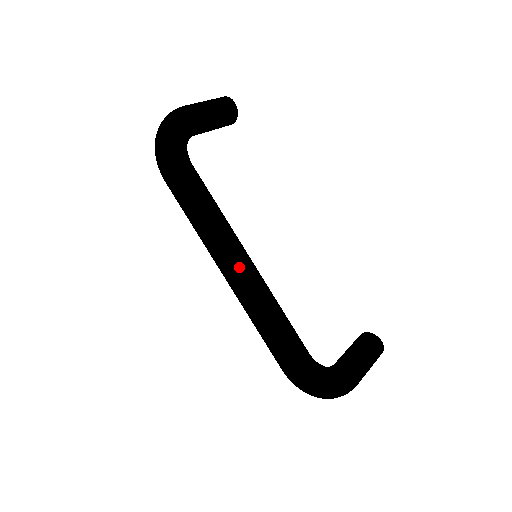
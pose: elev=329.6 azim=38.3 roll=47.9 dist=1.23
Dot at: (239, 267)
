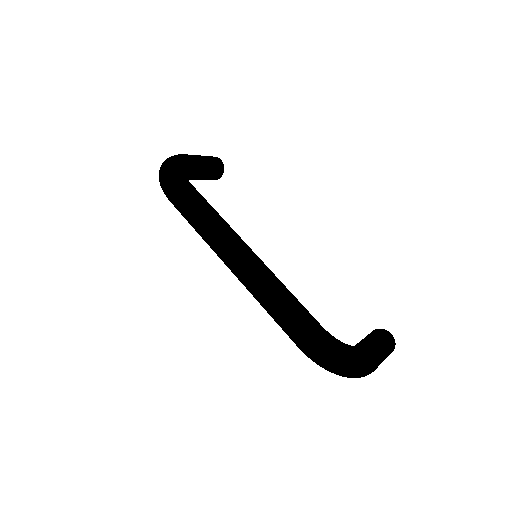
Dot at: (242, 252)
